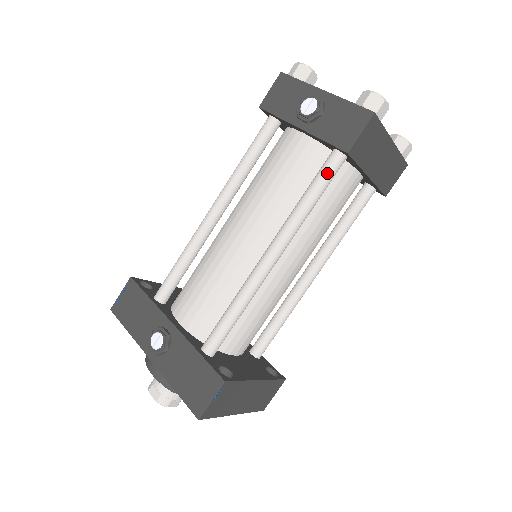
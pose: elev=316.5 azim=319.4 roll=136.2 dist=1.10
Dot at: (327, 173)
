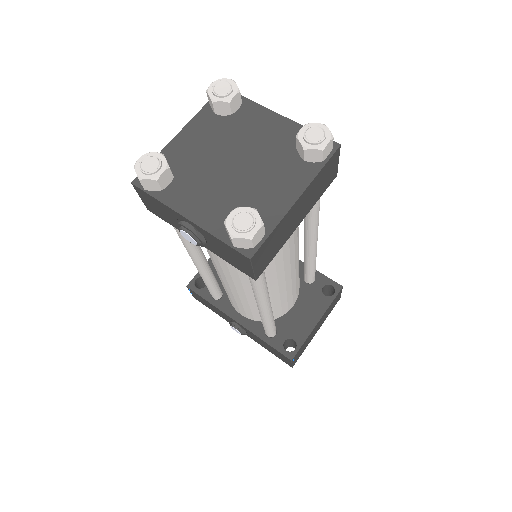
Dot at: occluded
